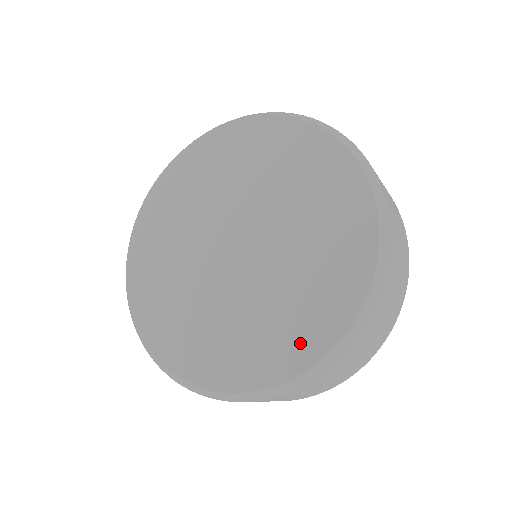
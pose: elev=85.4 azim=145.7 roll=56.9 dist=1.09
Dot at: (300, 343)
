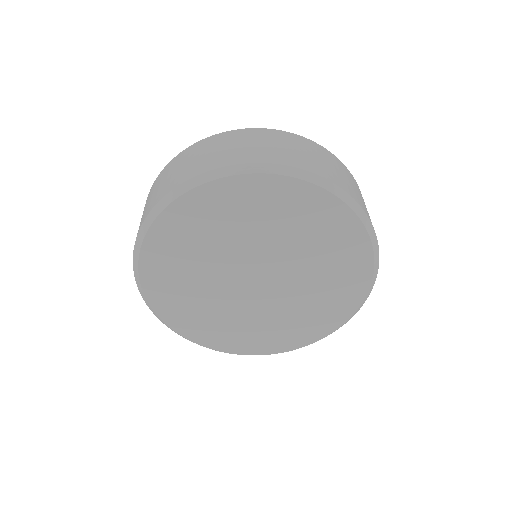
Dot at: (280, 342)
